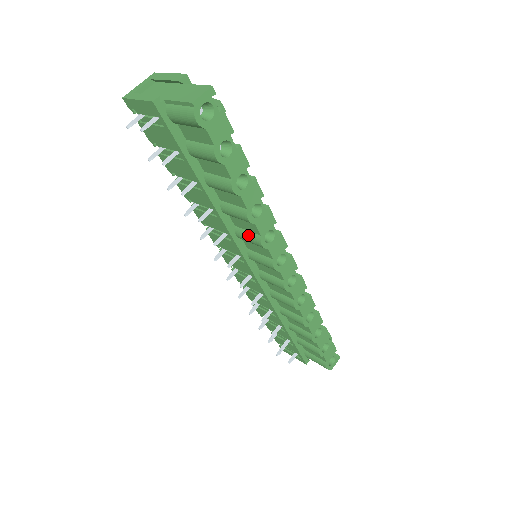
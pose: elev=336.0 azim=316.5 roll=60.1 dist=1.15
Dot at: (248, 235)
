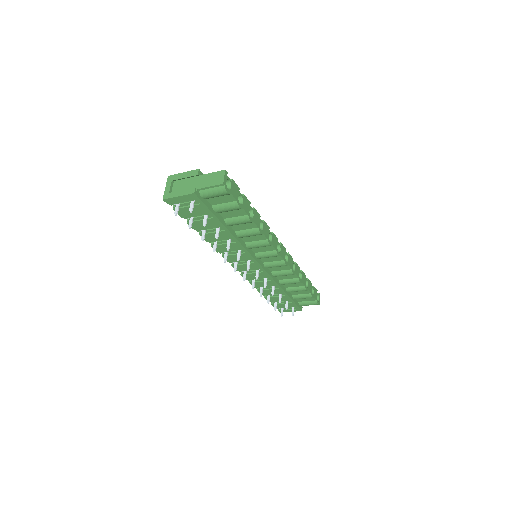
Dot at: (258, 243)
